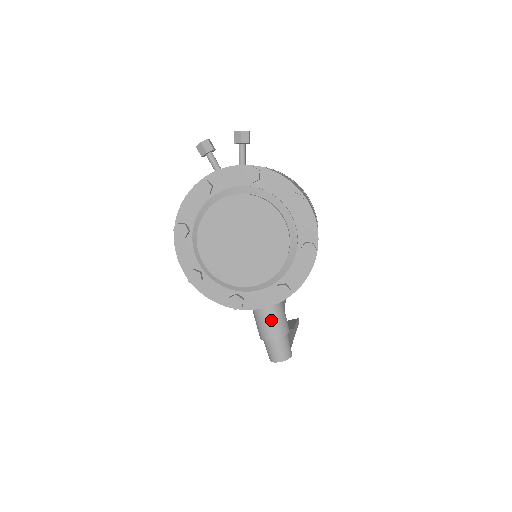
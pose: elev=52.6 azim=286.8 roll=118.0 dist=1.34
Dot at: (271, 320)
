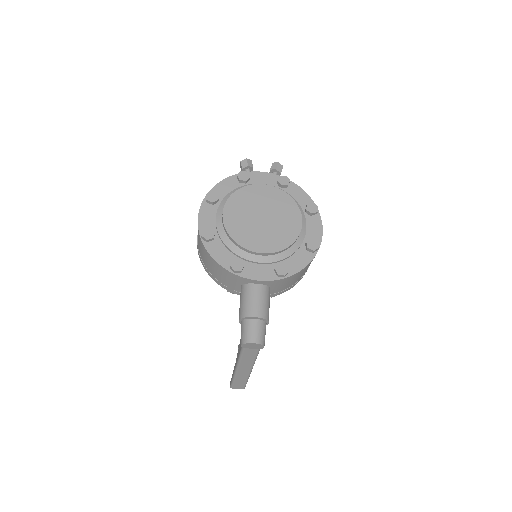
Dot at: (259, 299)
